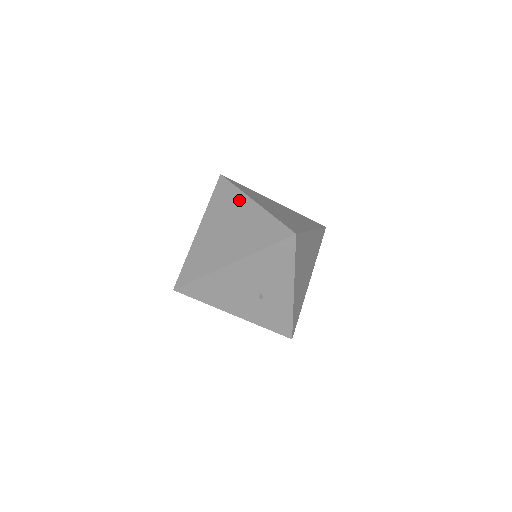
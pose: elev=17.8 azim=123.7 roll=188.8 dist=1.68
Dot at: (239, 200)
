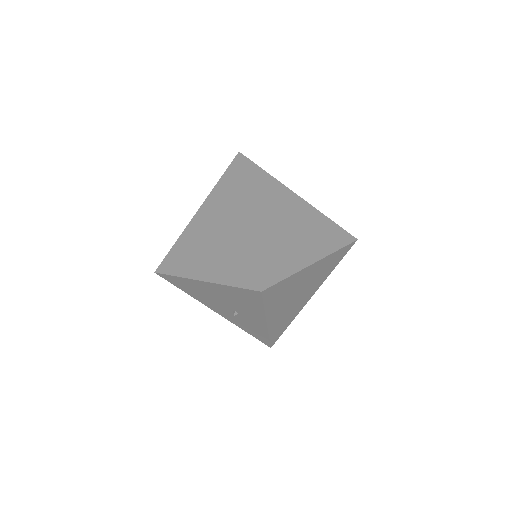
Dot at: (238, 203)
